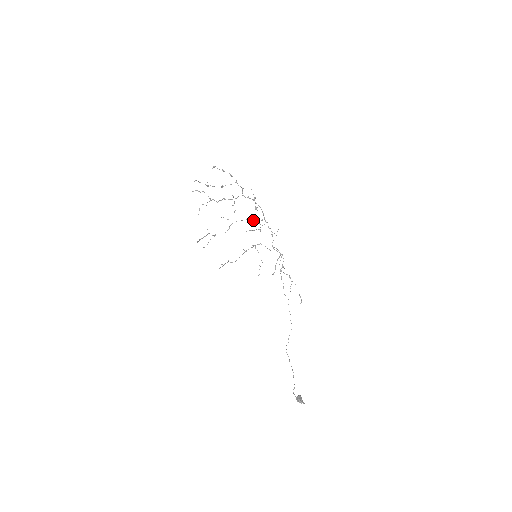
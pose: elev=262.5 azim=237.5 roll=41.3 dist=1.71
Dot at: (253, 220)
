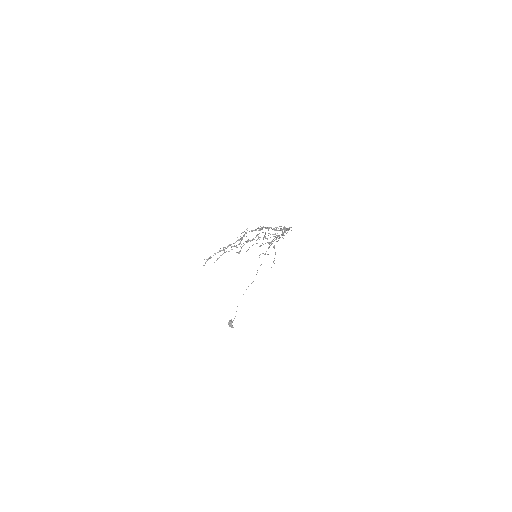
Dot at: occluded
